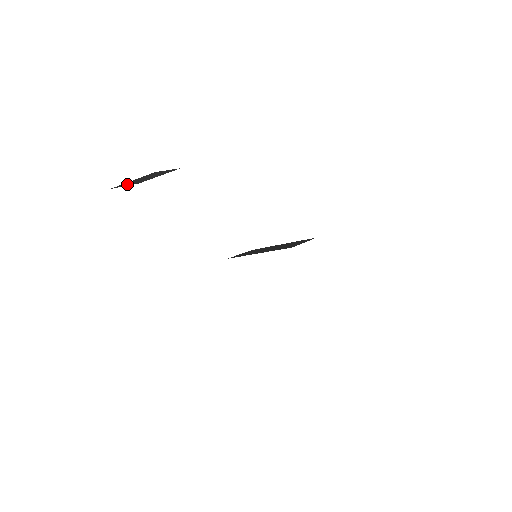
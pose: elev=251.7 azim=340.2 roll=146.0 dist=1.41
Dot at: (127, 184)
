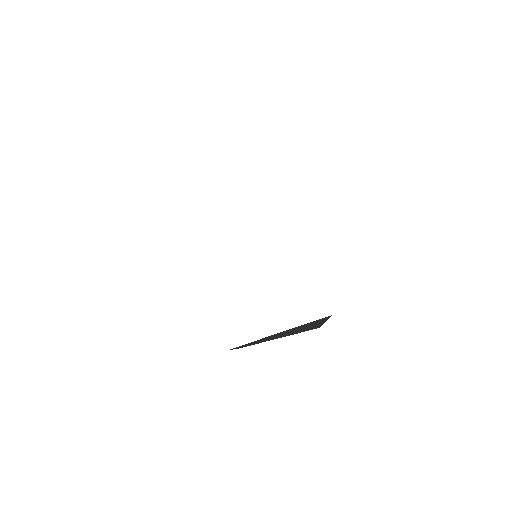
Dot at: occluded
